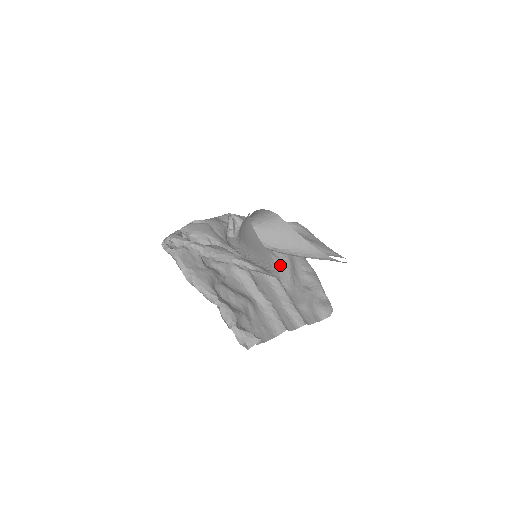
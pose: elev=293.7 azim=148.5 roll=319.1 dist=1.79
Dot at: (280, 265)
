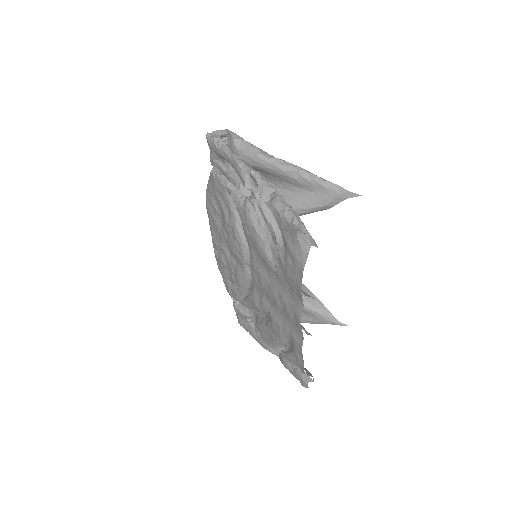
Dot at: occluded
